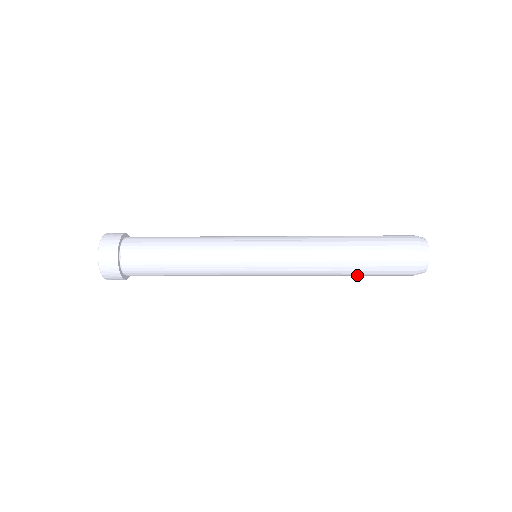
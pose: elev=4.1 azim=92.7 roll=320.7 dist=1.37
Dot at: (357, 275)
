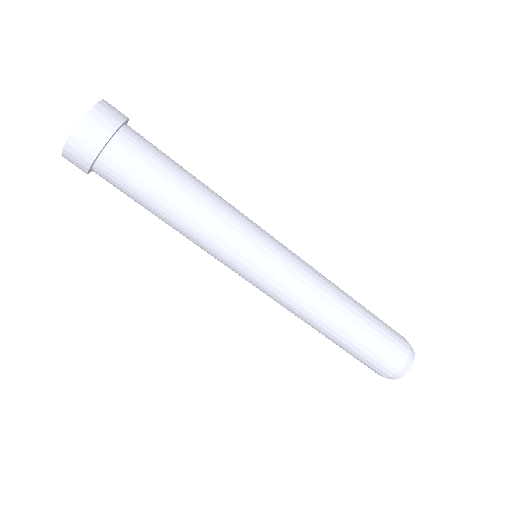
Dot at: (350, 339)
